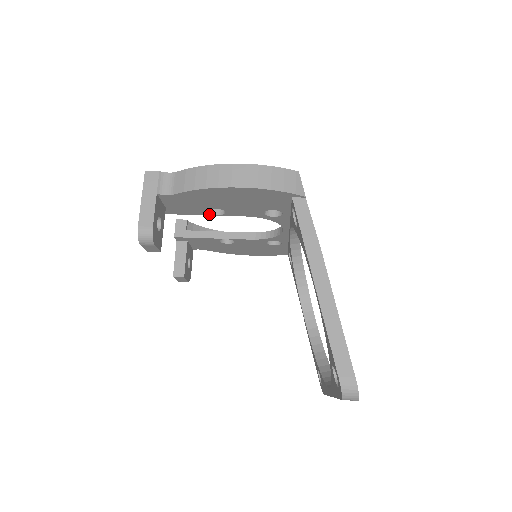
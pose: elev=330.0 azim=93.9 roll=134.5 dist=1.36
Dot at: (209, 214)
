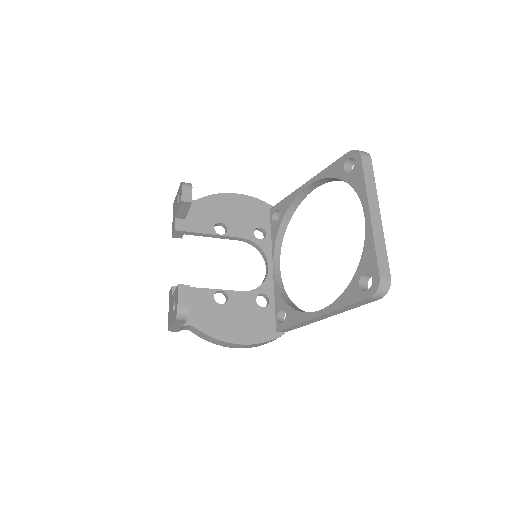
Dot at: (215, 233)
